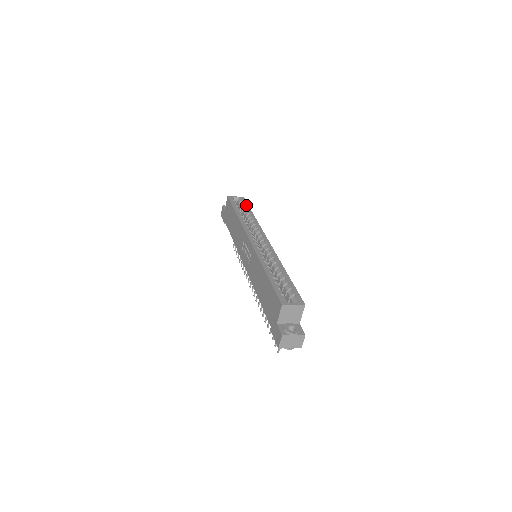
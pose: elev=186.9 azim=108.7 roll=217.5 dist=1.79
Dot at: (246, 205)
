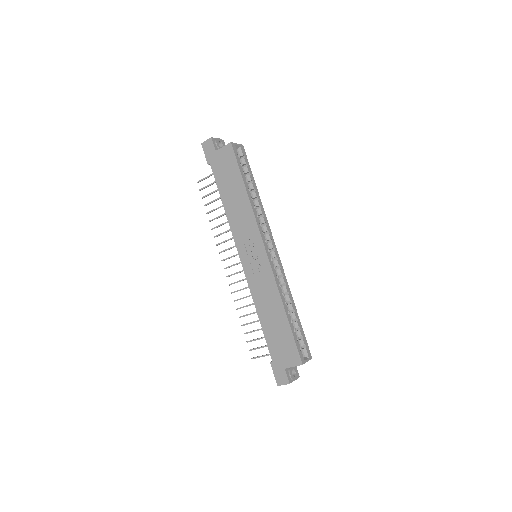
Dot at: (249, 167)
